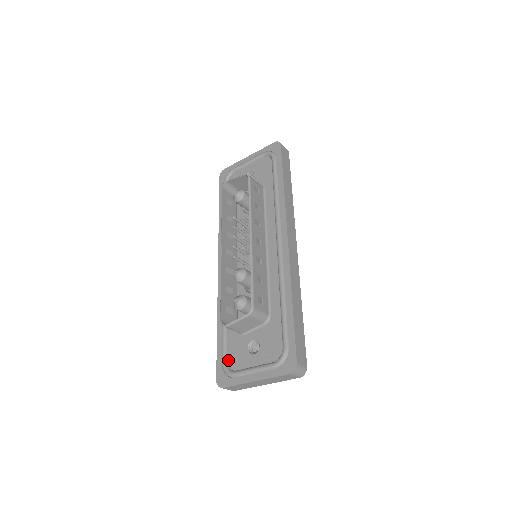
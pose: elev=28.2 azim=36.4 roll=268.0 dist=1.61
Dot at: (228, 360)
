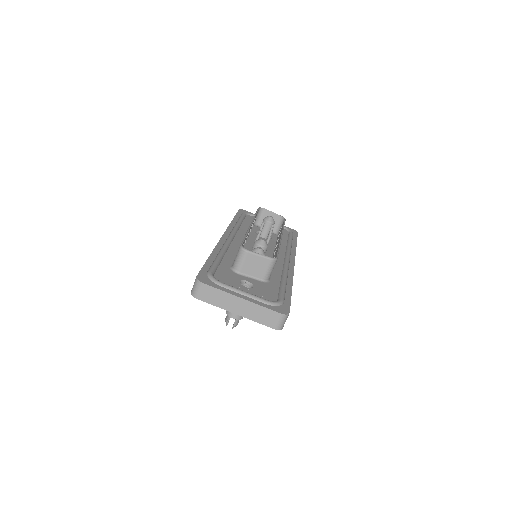
Dot at: (216, 275)
